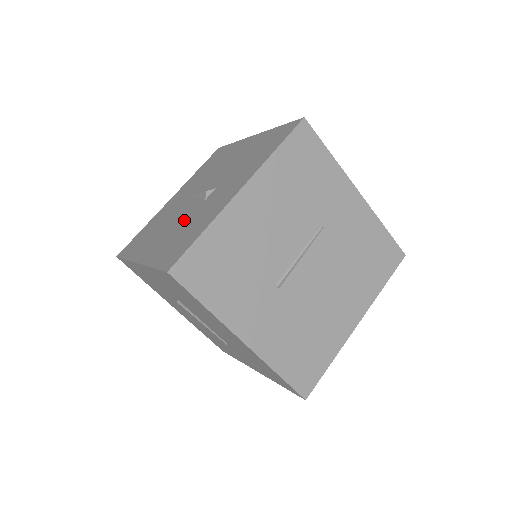
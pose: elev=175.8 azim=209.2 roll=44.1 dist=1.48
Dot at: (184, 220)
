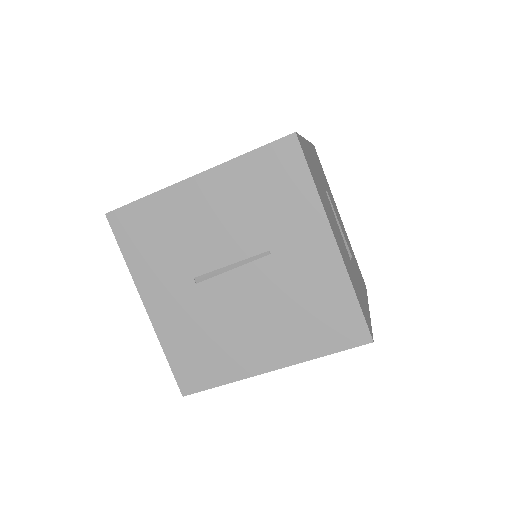
Dot at: occluded
